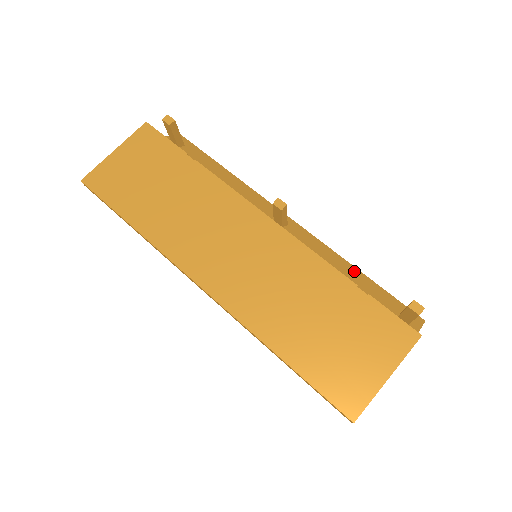
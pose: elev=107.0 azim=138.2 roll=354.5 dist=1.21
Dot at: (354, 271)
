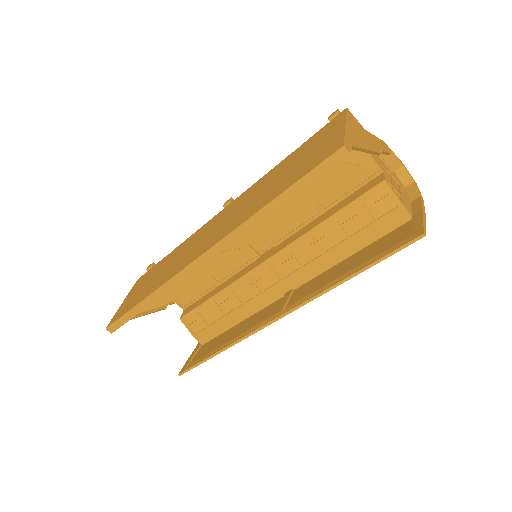
Dot at: occluded
